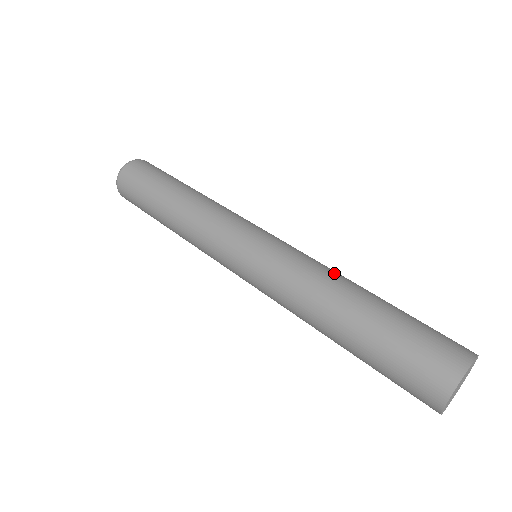
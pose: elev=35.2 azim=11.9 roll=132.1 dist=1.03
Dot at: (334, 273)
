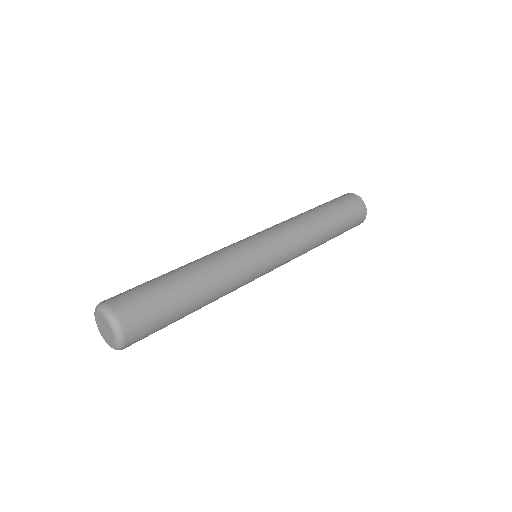
Dot at: (307, 224)
